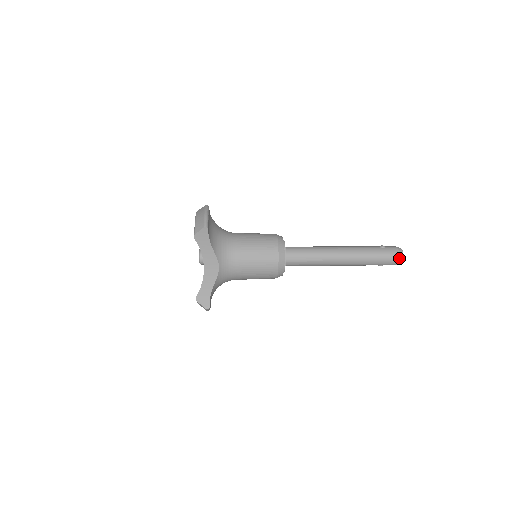
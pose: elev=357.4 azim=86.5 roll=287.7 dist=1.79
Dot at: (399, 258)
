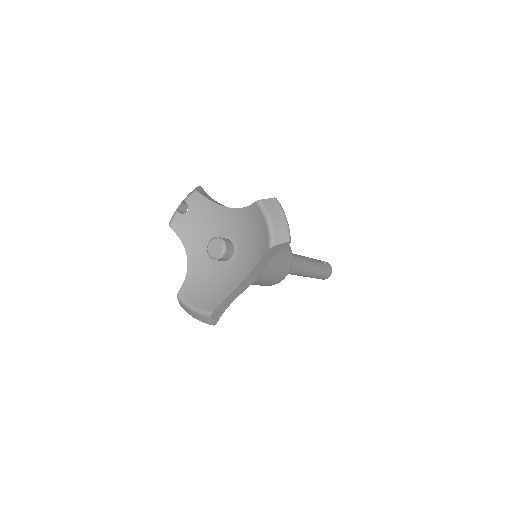
Dot at: occluded
